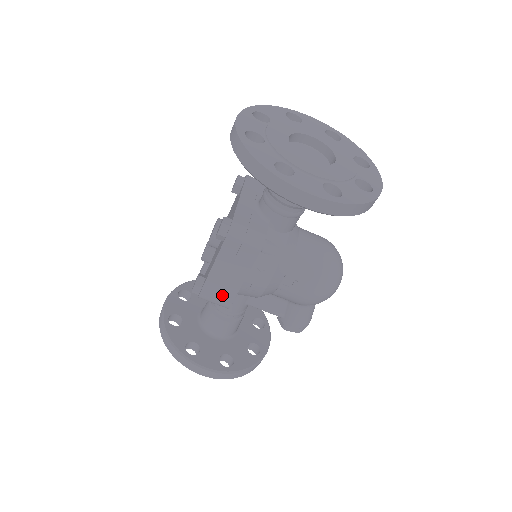
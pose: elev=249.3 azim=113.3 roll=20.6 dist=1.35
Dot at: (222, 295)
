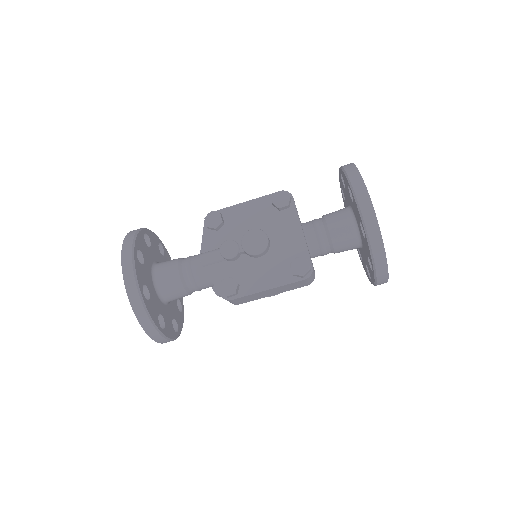
Dot at: (246, 300)
